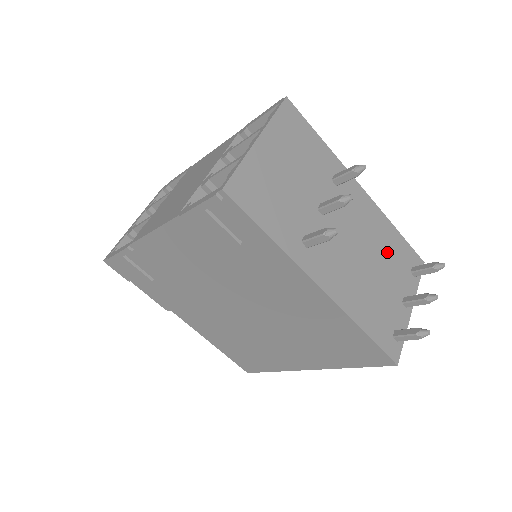
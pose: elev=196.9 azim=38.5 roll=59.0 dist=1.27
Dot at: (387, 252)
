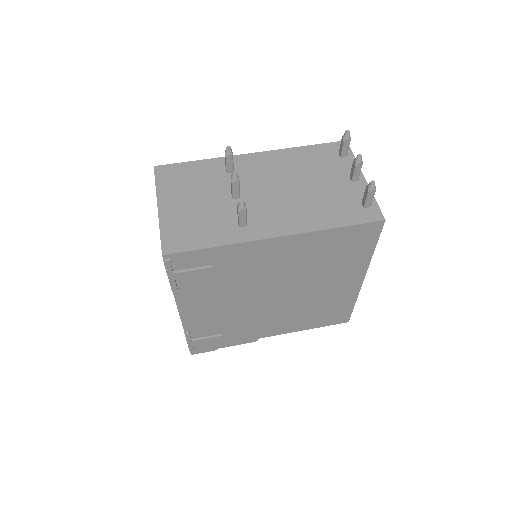
Dot at: (309, 167)
